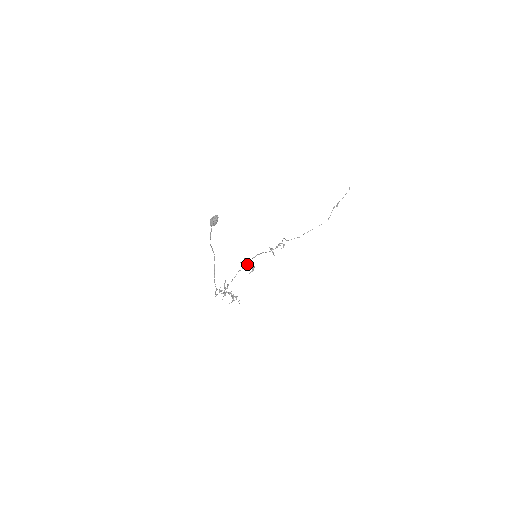
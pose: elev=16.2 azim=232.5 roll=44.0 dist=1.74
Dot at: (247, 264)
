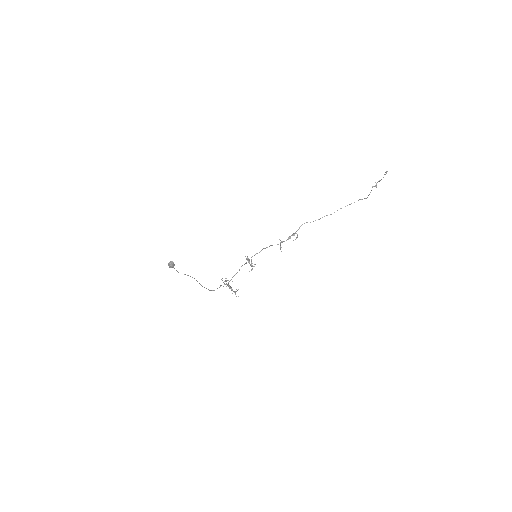
Dot at: (248, 262)
